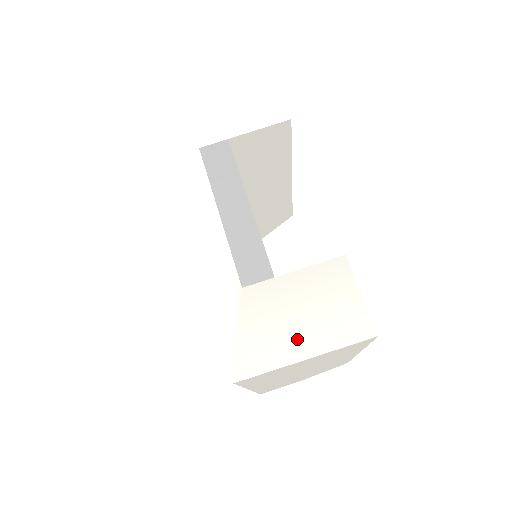
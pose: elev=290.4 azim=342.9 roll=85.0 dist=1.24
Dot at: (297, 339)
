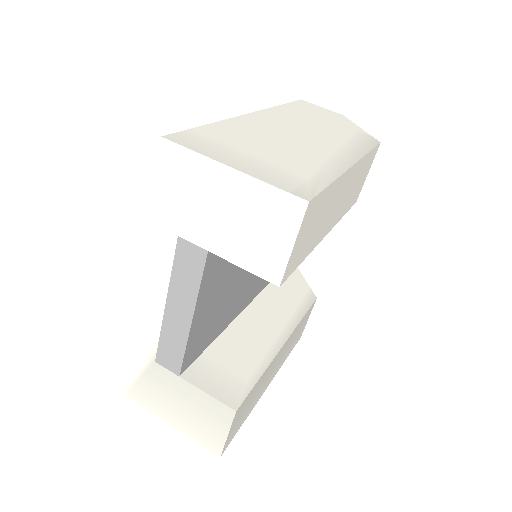
Dot at: (172, 414)
